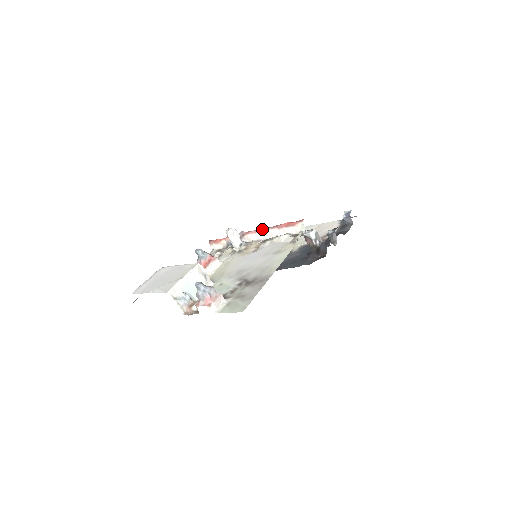
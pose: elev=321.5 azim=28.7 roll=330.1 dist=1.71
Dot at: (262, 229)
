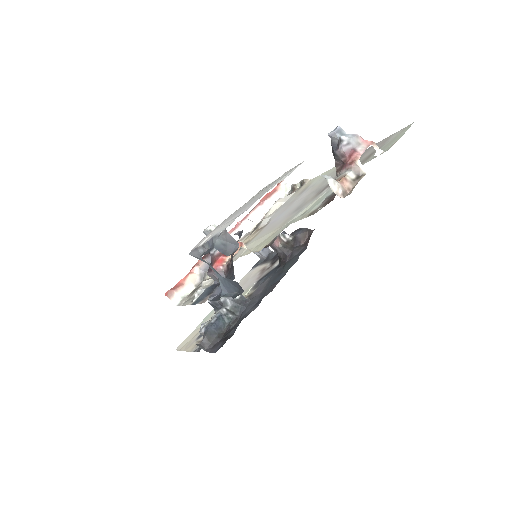
Dot at: (241, 220)
